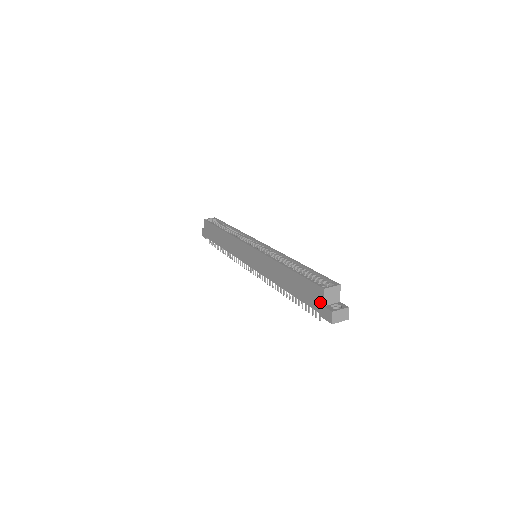
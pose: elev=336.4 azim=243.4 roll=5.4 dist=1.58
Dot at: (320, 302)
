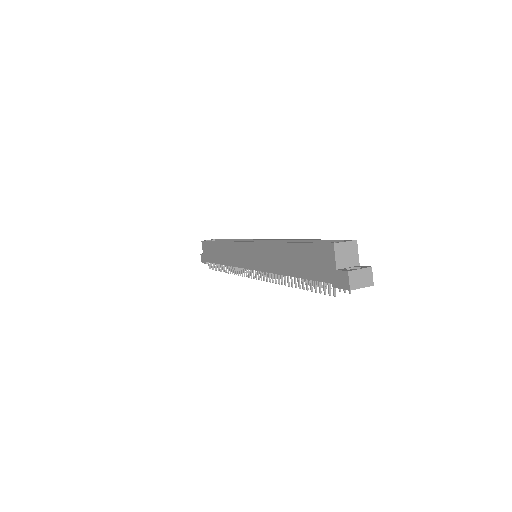
Dot at: (331, 266)
